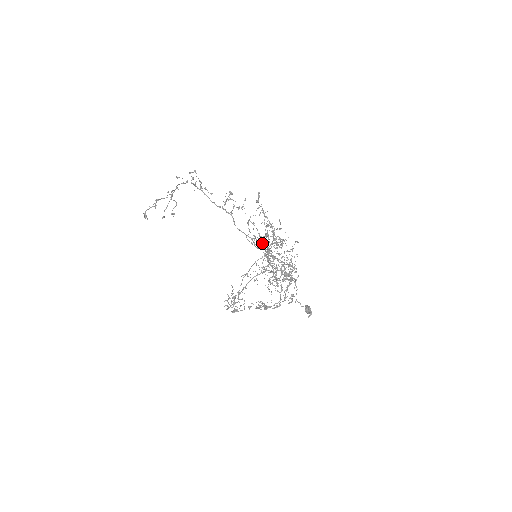
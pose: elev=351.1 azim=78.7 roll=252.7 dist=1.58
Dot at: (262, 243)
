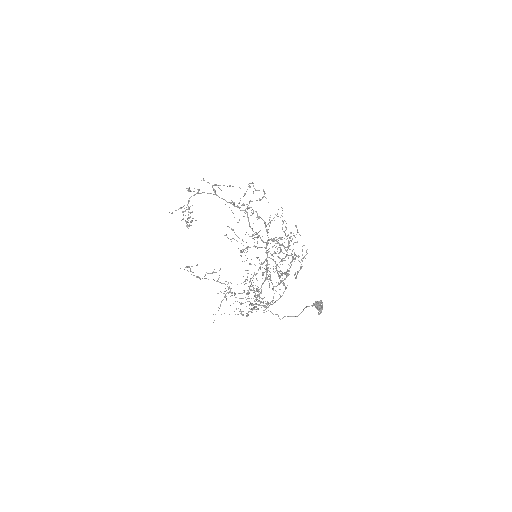
Dot at: (249, 247)
